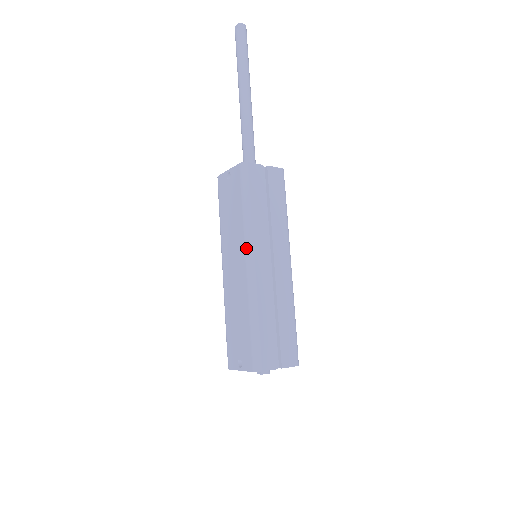
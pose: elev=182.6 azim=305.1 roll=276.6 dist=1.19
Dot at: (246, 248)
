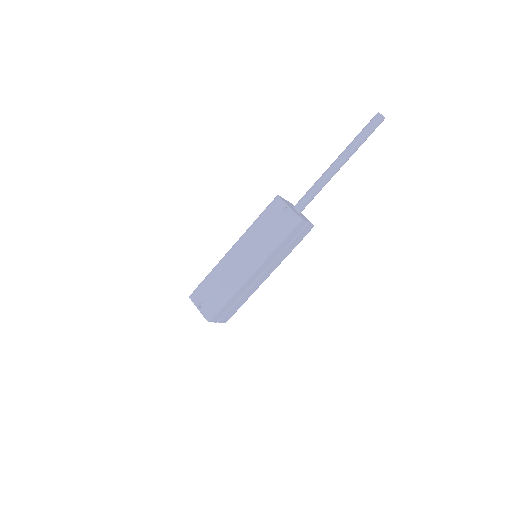
Dot at: (258, 262)
